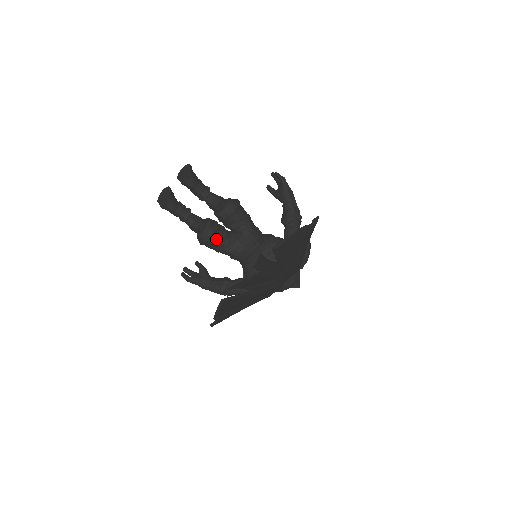
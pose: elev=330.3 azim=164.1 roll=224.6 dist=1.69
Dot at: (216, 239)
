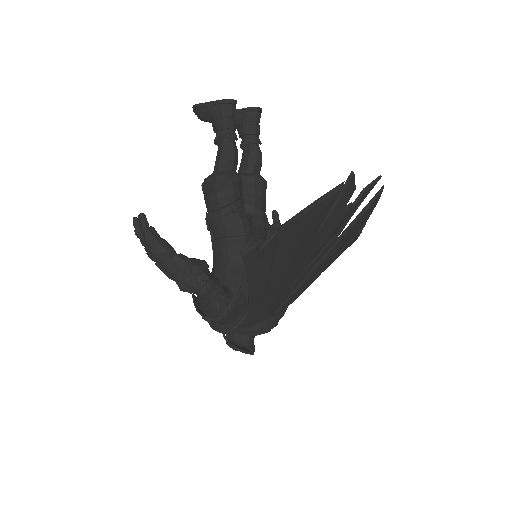
Dot at: (239, 192)
